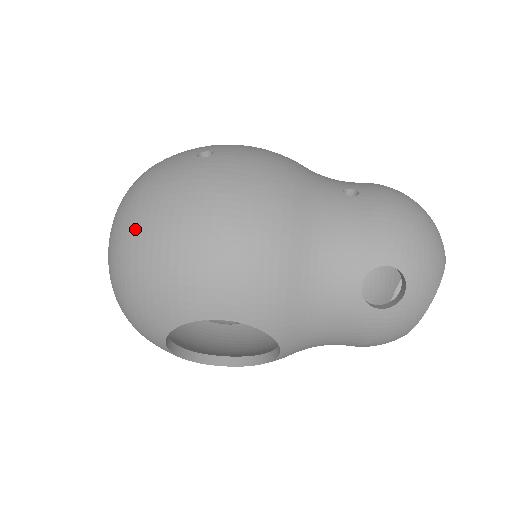
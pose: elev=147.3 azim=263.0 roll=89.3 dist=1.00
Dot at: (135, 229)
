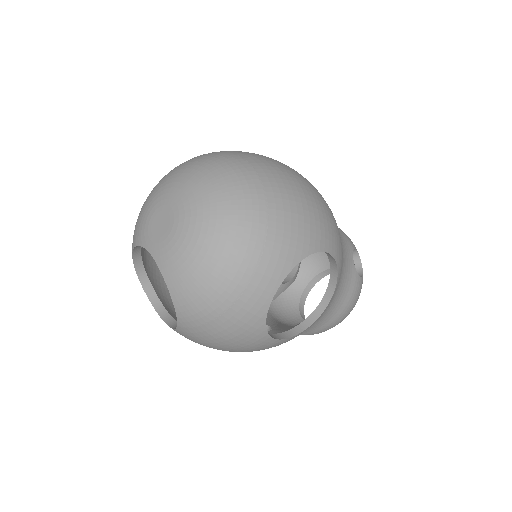
Dot at: (261, 175)
